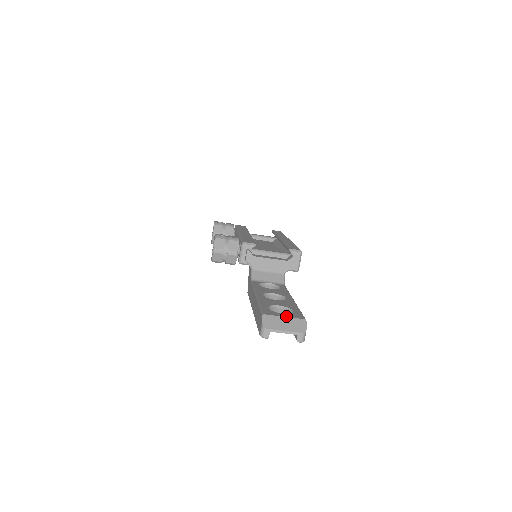
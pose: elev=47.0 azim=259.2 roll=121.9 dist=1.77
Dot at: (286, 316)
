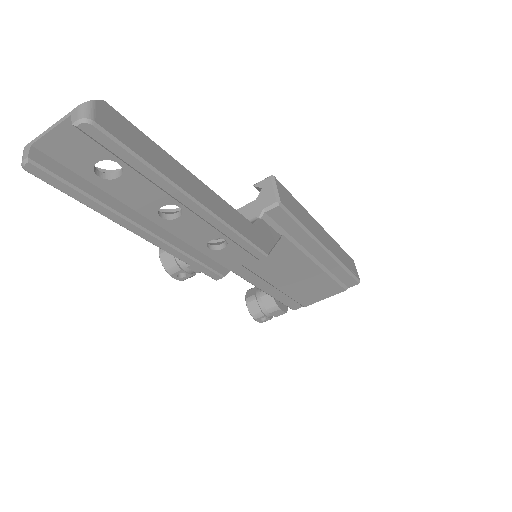
Dot at: occluded
